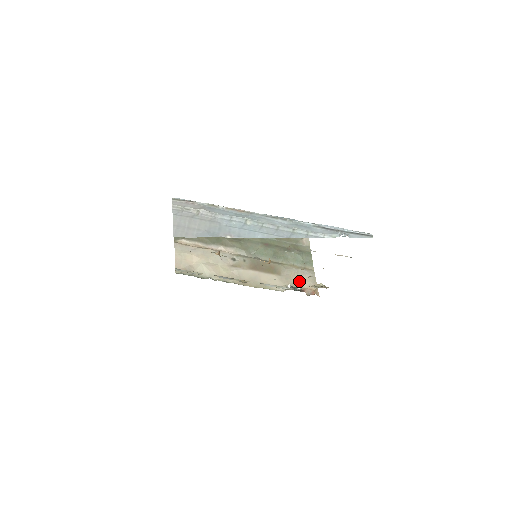
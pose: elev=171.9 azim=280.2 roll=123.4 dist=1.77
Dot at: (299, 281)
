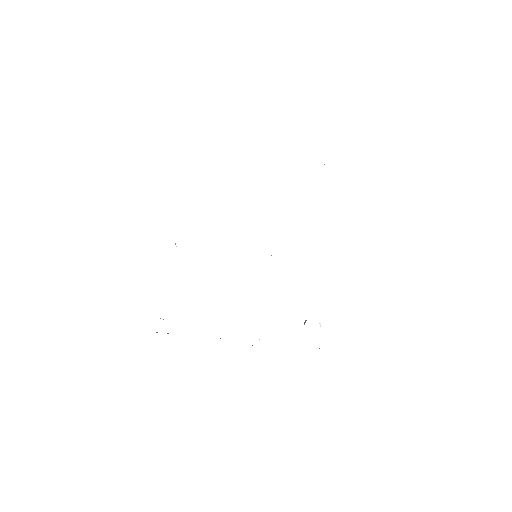
Dot at: occluded
